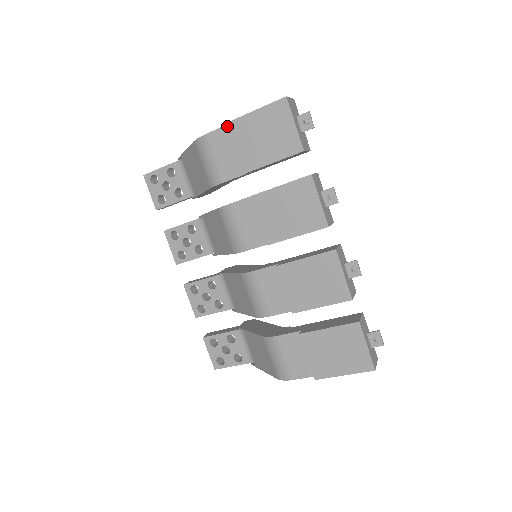
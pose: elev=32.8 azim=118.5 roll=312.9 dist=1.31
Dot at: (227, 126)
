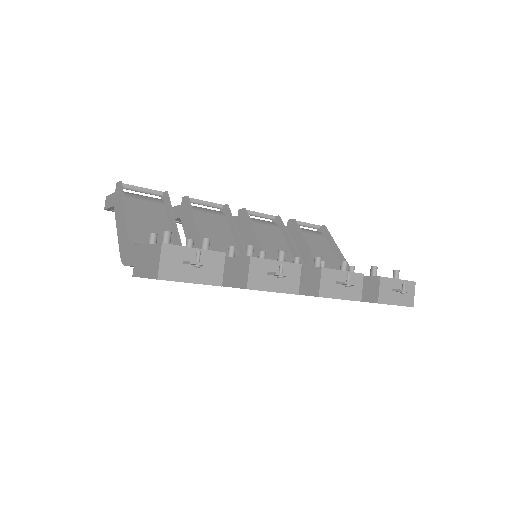
Dot at: (134, 267)
